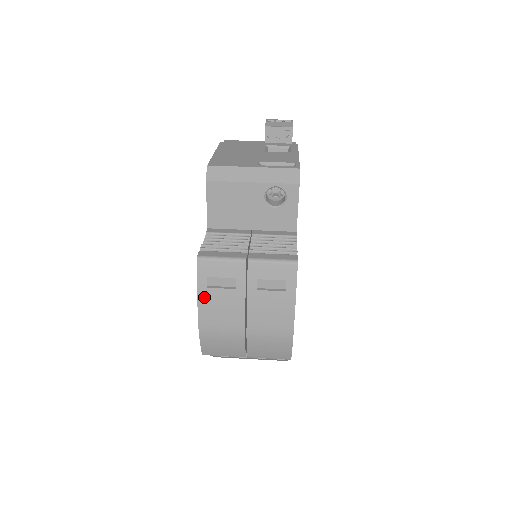
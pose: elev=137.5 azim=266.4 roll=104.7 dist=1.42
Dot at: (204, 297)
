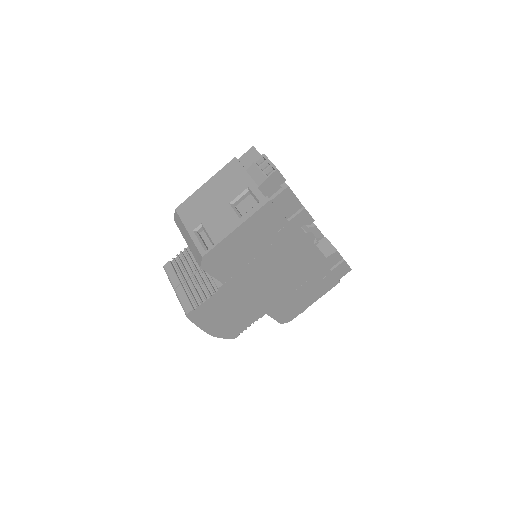
Dot at: occluded
